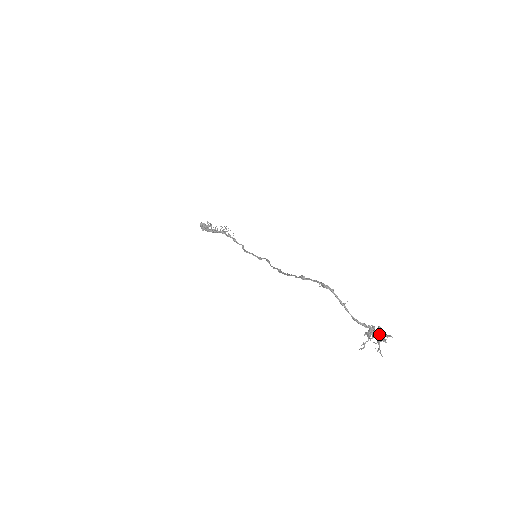
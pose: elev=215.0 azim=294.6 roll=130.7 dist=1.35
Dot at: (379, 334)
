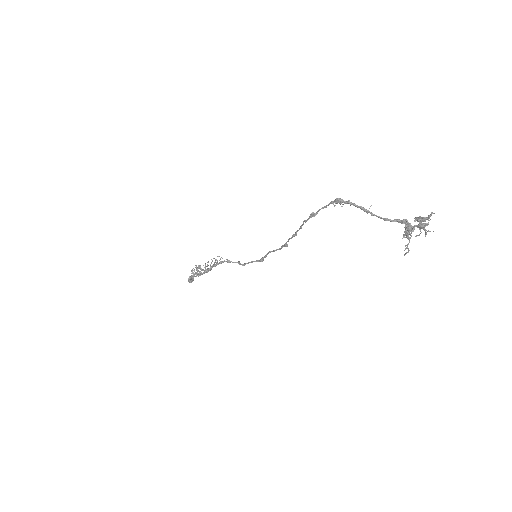
Dot at: (419, 218)
